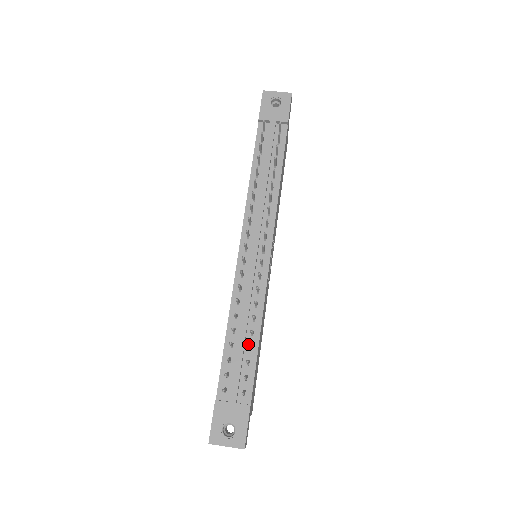
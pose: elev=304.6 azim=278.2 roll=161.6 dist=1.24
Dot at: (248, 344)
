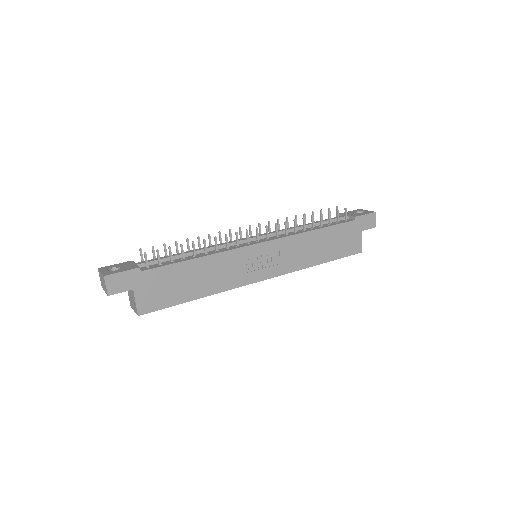
Dot at: (185, 258)
